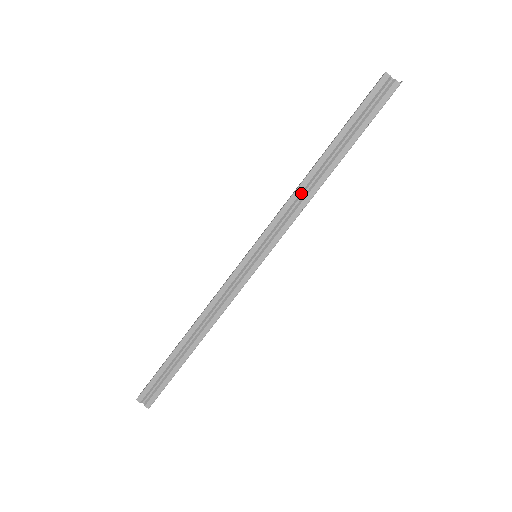
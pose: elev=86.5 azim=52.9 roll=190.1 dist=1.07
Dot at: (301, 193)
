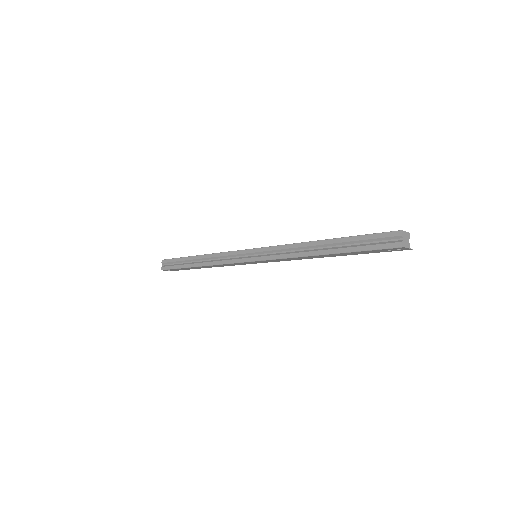
Dot at: (298, 248)
